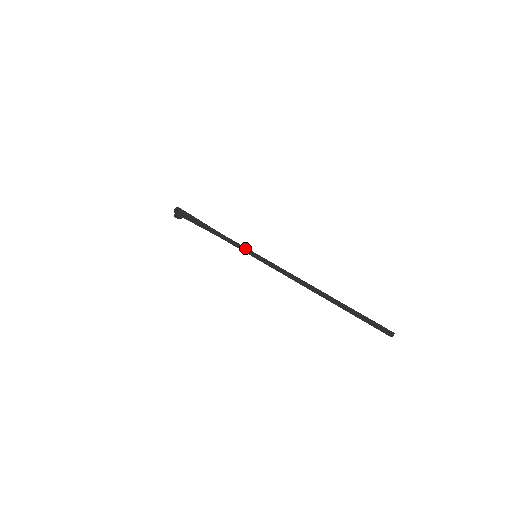
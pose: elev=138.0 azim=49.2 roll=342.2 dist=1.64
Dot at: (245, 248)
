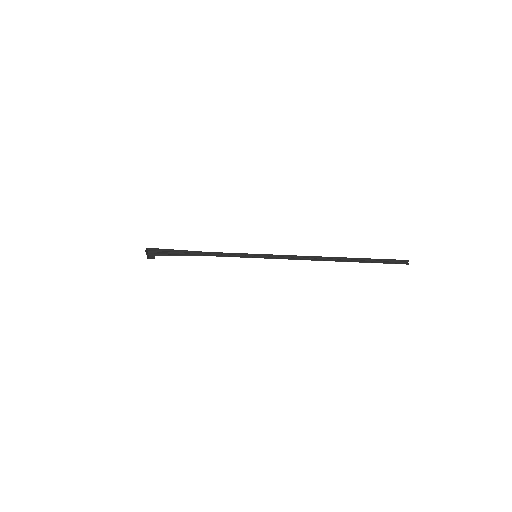
Dot at: (241, 254)
